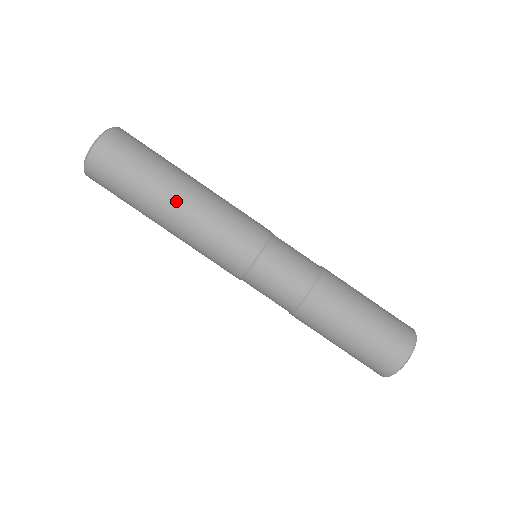
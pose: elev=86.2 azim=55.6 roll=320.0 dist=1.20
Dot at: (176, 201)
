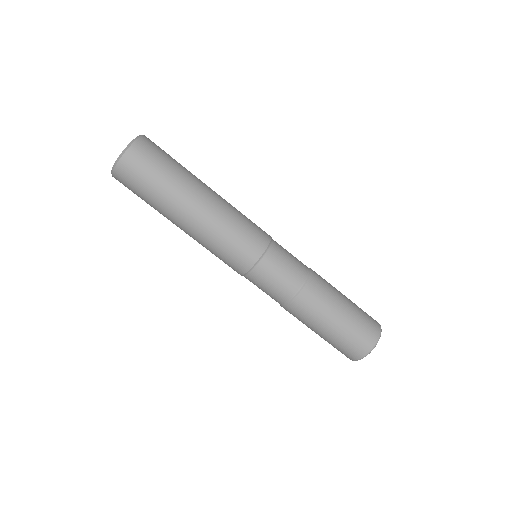
Dot at: (197, 203)
